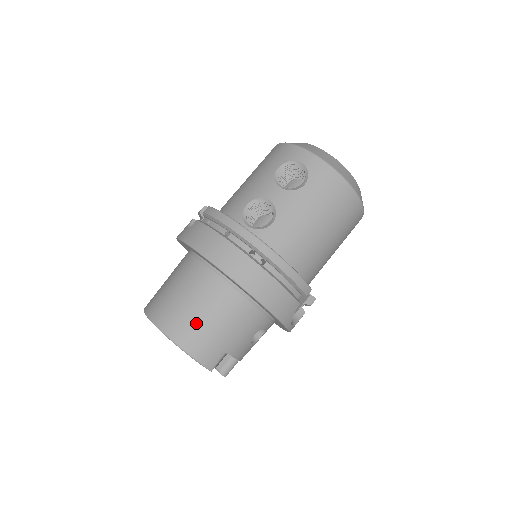
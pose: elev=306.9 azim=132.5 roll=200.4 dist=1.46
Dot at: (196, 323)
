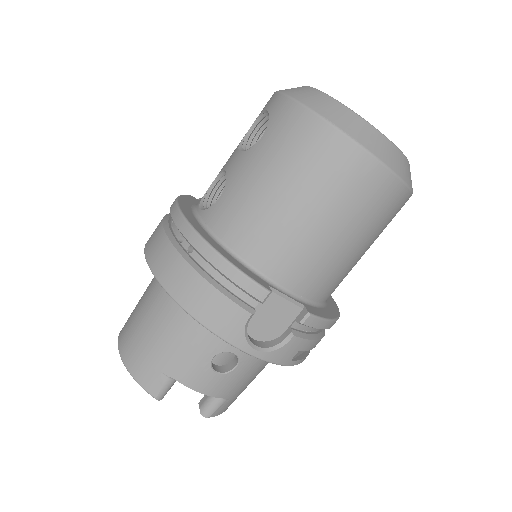
Dot at: (137, 332)
